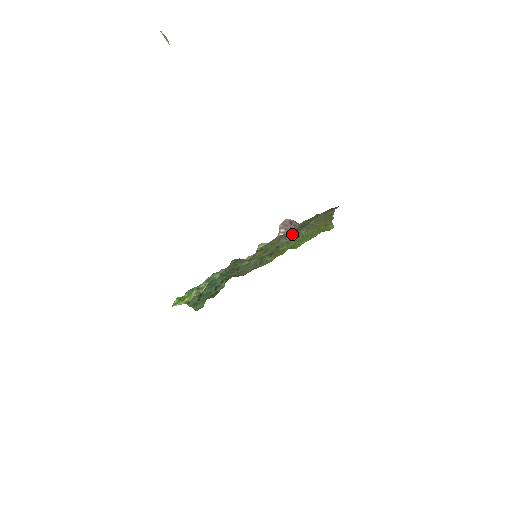
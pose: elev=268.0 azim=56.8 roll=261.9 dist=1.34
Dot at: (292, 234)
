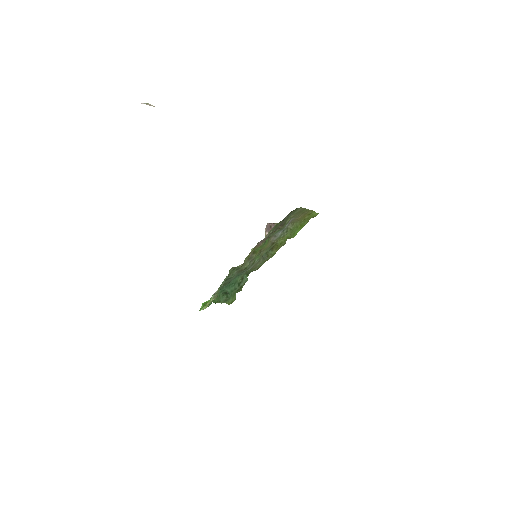
Dot at: (280, 231)
